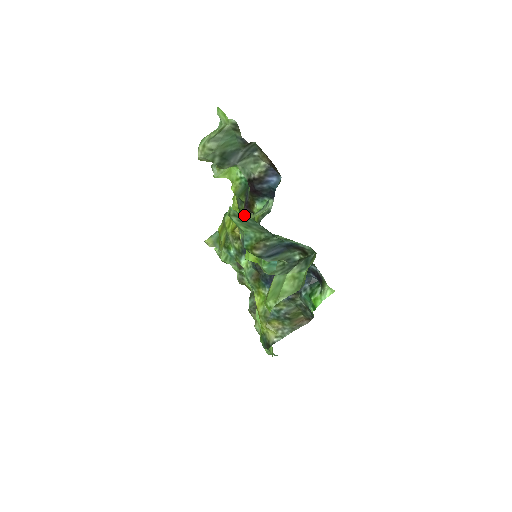
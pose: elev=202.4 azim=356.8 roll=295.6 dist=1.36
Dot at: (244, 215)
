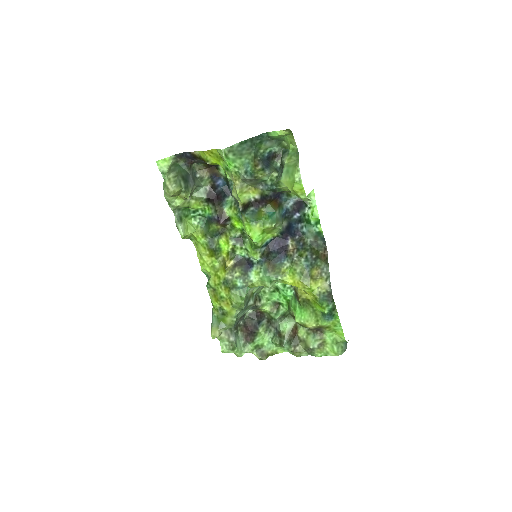
Dot at: (233, 146)
